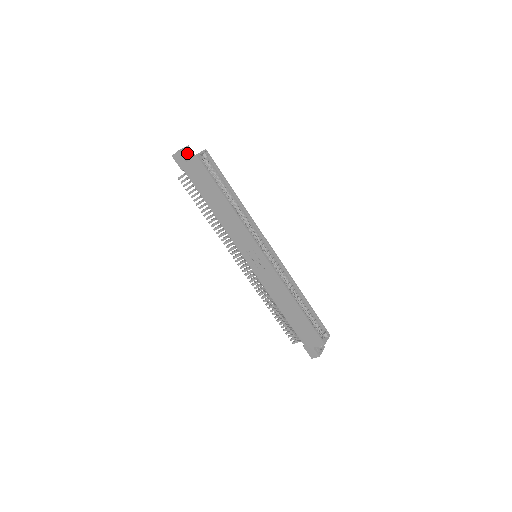
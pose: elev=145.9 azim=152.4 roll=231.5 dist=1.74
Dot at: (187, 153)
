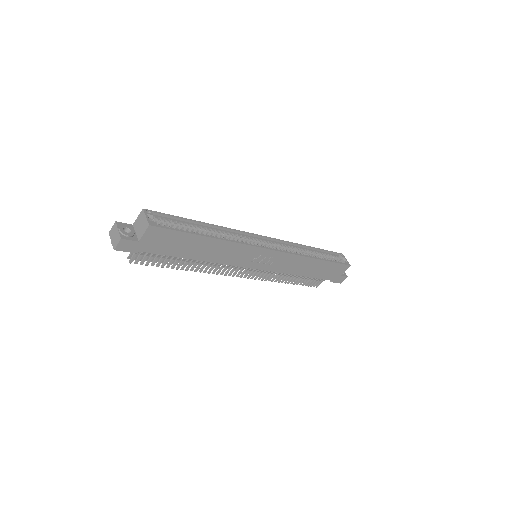
Dot at: occluded
